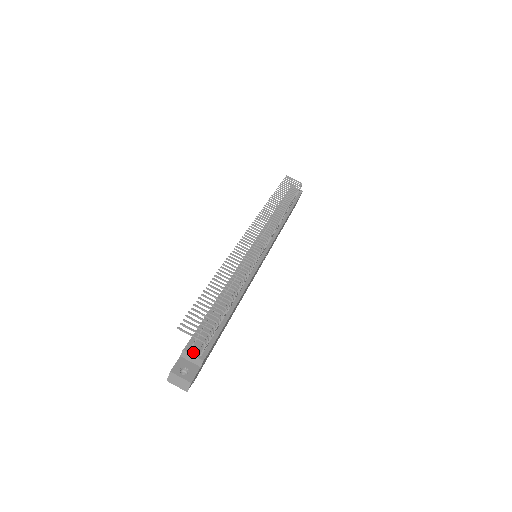
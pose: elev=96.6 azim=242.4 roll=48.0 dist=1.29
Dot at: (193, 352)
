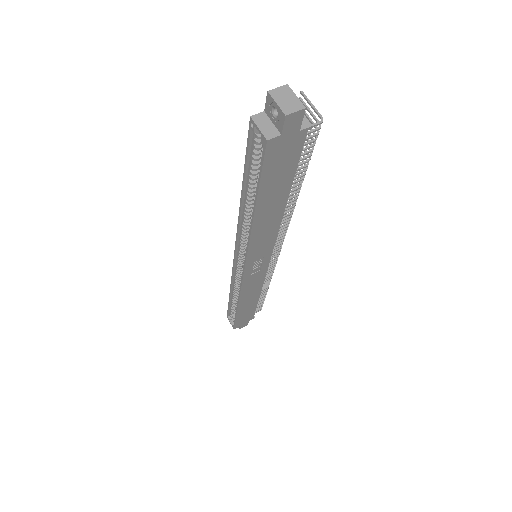
Dot at: occluded
